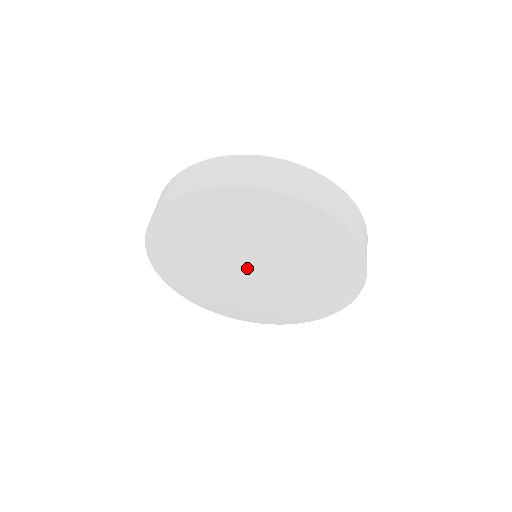
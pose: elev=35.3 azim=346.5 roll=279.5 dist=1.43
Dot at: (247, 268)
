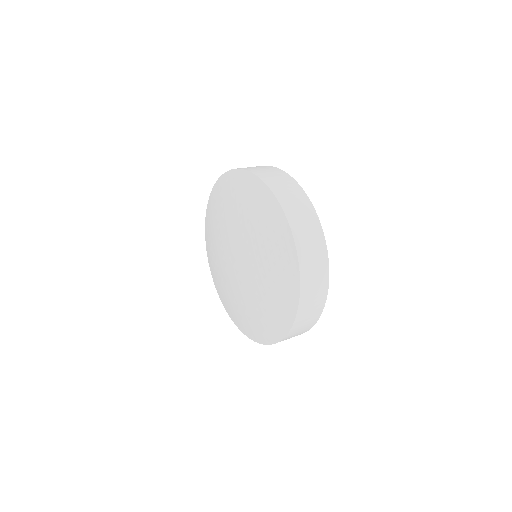
Dot at: (237, 248)
